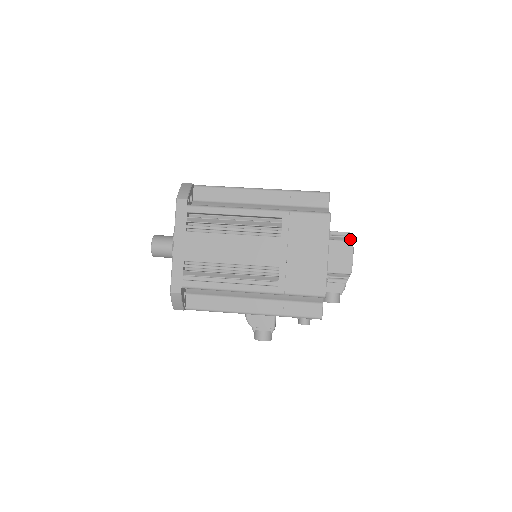
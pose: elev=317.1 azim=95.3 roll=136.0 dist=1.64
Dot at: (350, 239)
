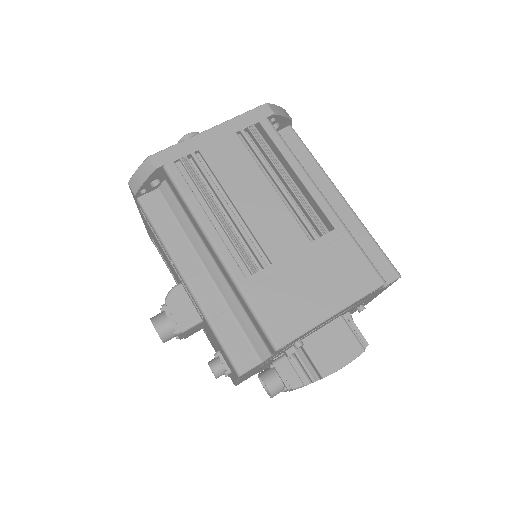
Dot at: occluded
